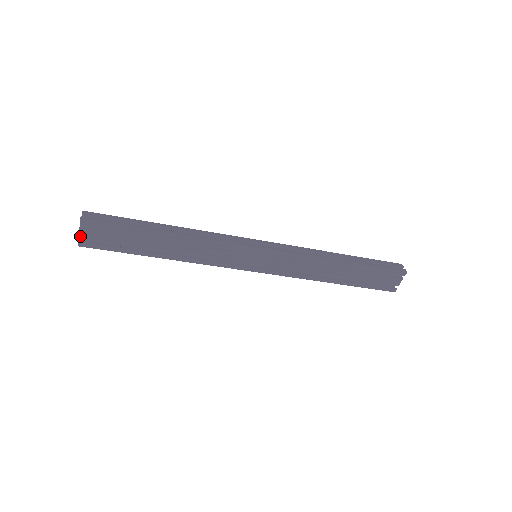
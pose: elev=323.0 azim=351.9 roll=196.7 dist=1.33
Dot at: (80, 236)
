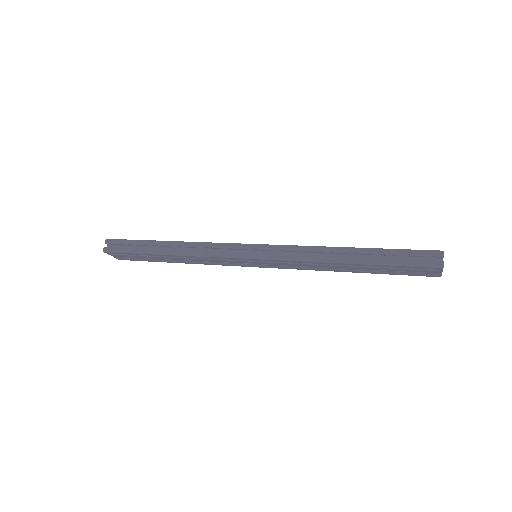
Dot at: (114, 257)
